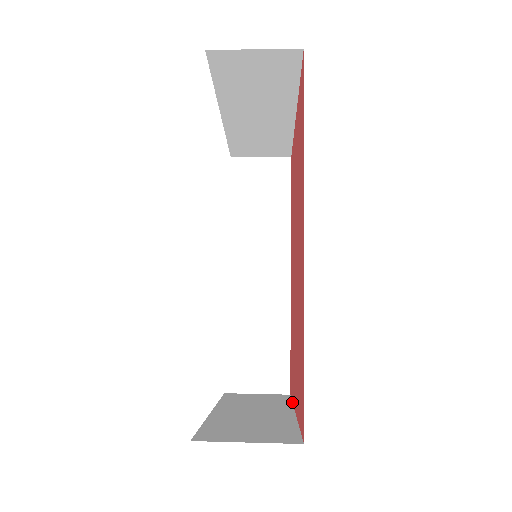
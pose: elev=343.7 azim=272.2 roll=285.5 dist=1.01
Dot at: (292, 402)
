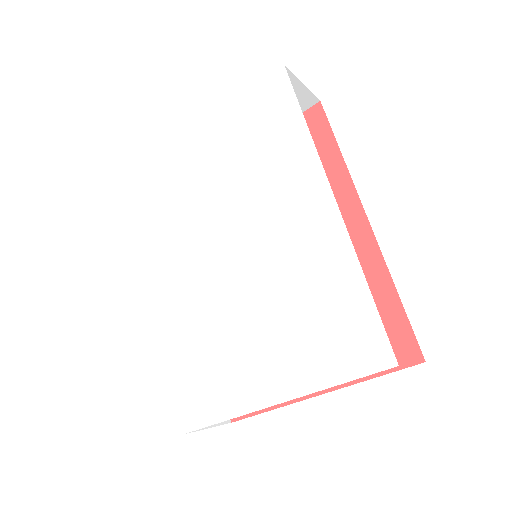
Dot at: occluded
